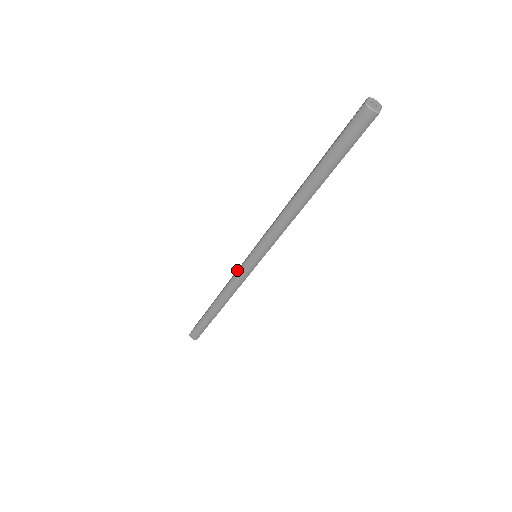
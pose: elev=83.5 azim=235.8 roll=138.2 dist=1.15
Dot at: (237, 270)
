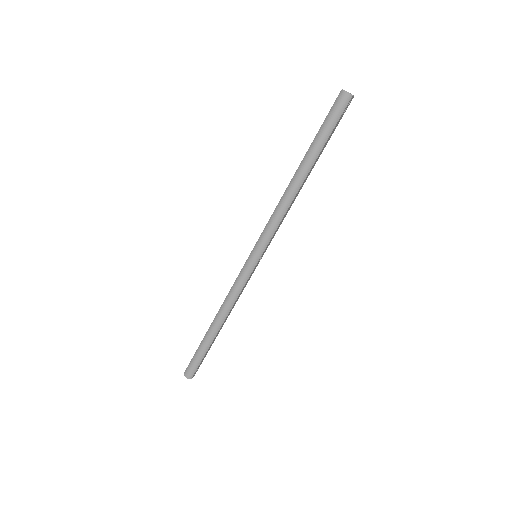
Dot at: (238, 277)
